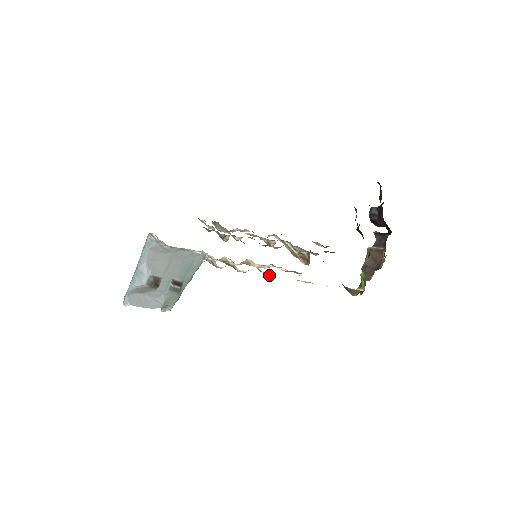
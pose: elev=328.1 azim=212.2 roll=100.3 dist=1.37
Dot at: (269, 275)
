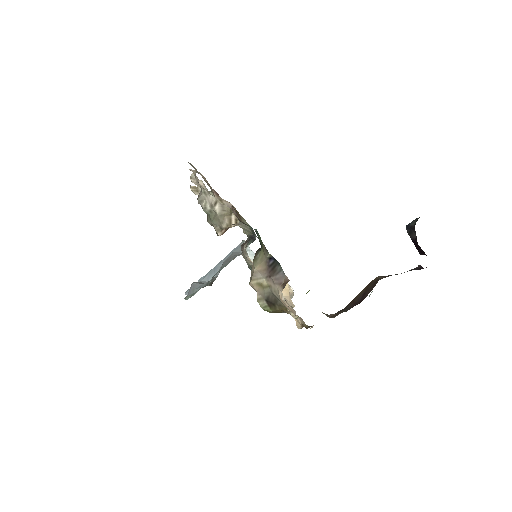
Dot at: occluded
